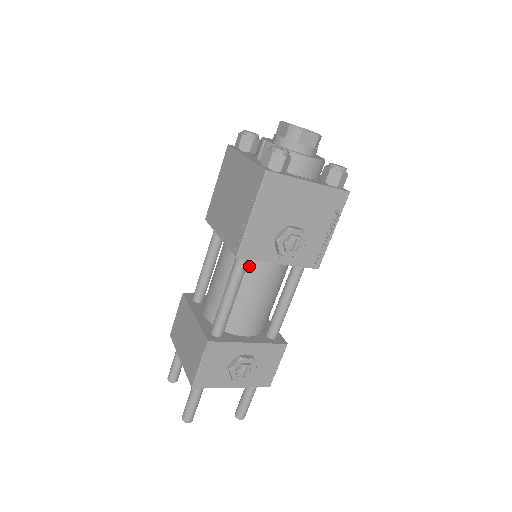
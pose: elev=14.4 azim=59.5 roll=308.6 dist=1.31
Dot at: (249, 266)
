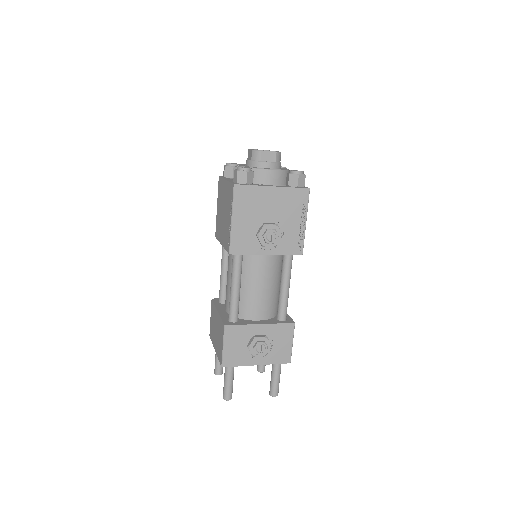
Dot at: (246, 262)
